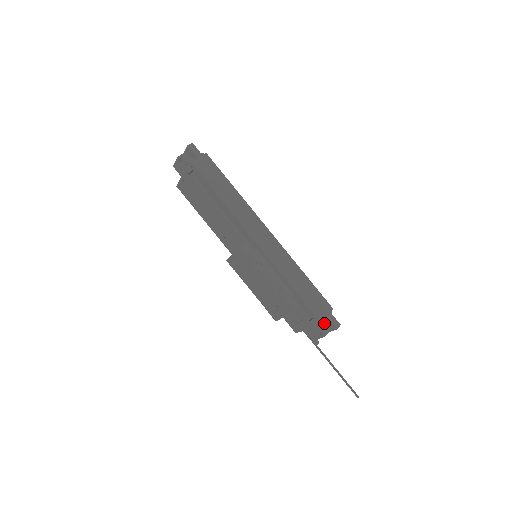
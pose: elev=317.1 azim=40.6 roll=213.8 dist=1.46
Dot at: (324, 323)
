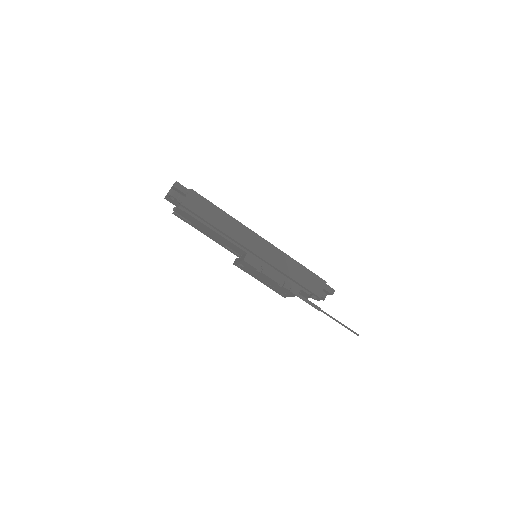
Dot at: (322, 295)
